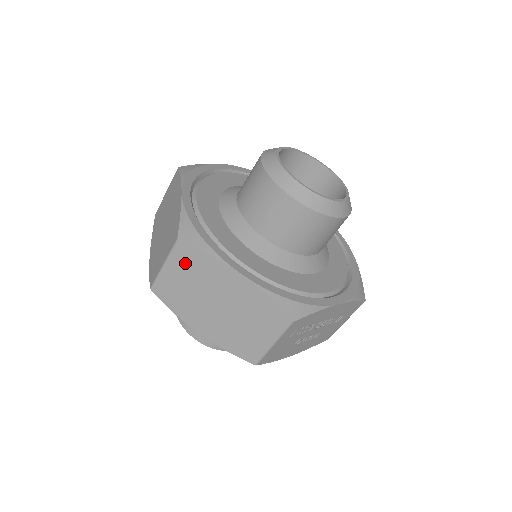
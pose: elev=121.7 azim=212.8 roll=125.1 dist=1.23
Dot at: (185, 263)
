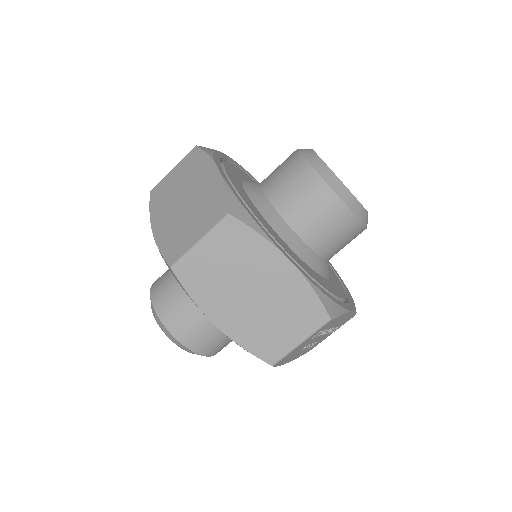
Dot at: (228, 242)
